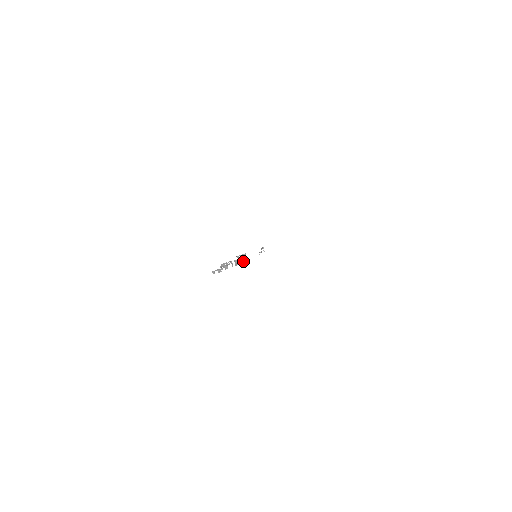
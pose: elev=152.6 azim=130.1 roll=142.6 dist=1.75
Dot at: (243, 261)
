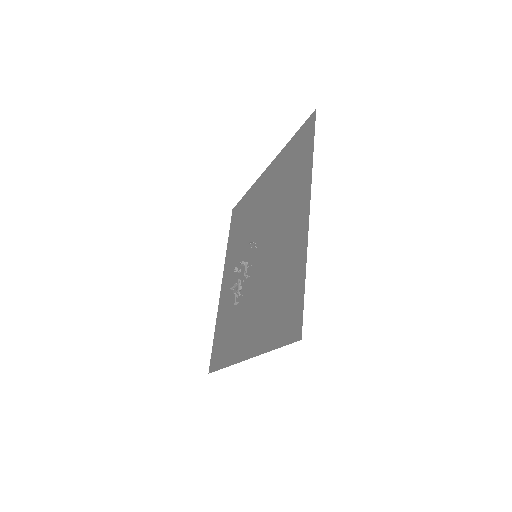
Dot at: occluded
